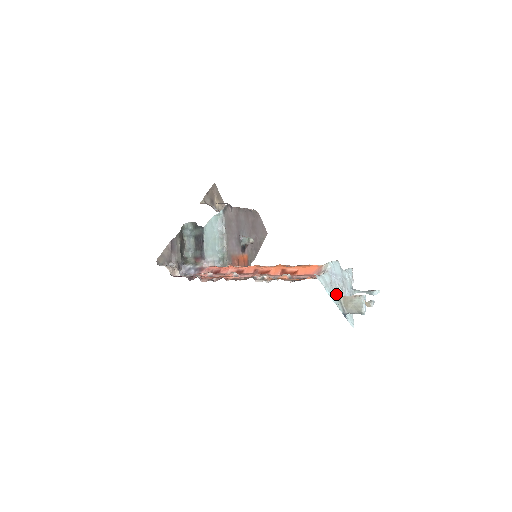
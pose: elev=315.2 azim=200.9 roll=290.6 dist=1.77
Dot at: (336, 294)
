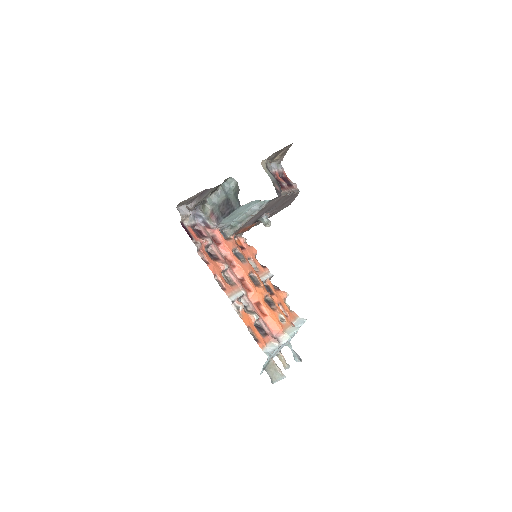
Dot at: (271, 357)
